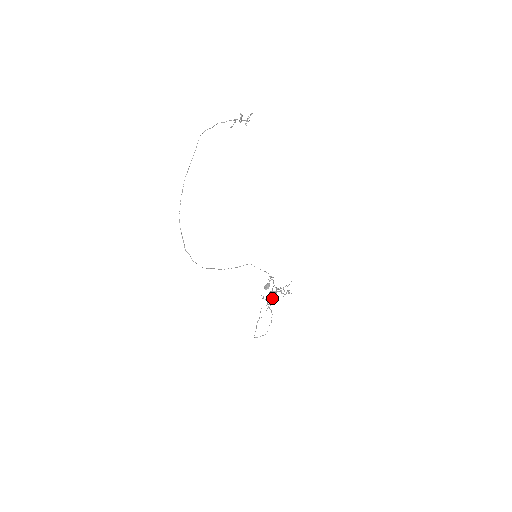
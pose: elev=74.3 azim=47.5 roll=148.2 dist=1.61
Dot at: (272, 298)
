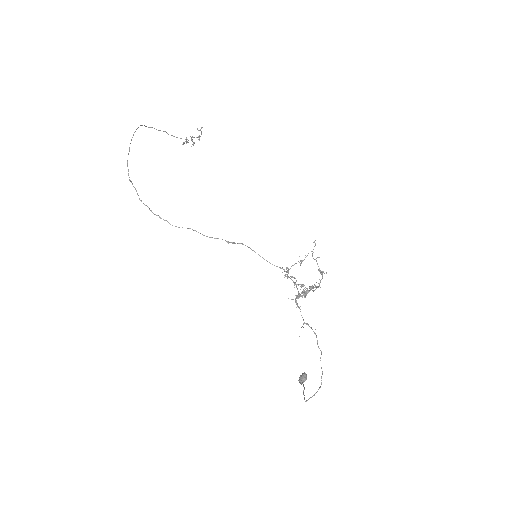
Dot at: occluded
